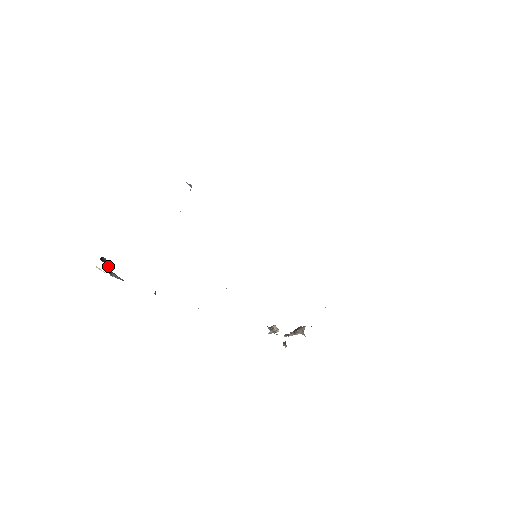
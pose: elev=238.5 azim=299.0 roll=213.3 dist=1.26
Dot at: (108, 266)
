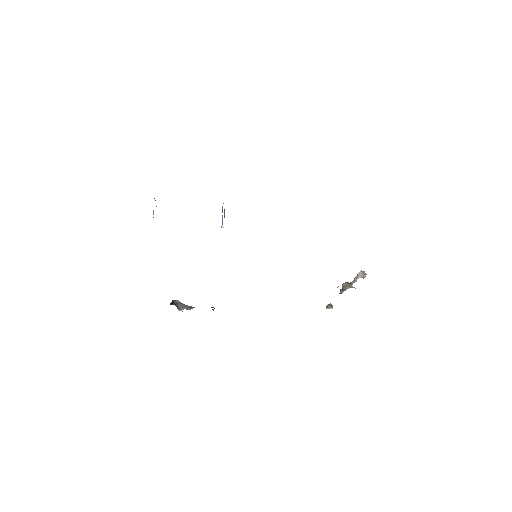
Dot at: (178, 304)
